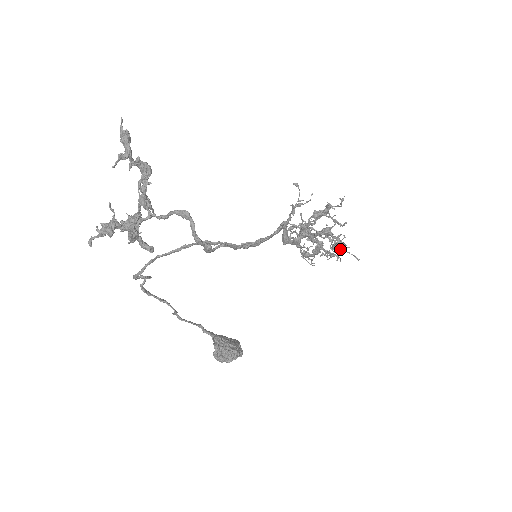
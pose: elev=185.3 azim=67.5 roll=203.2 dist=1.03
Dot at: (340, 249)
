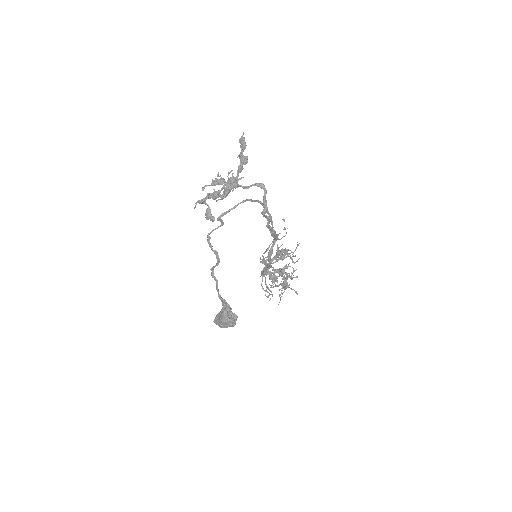
Dot at: (286, 286)
